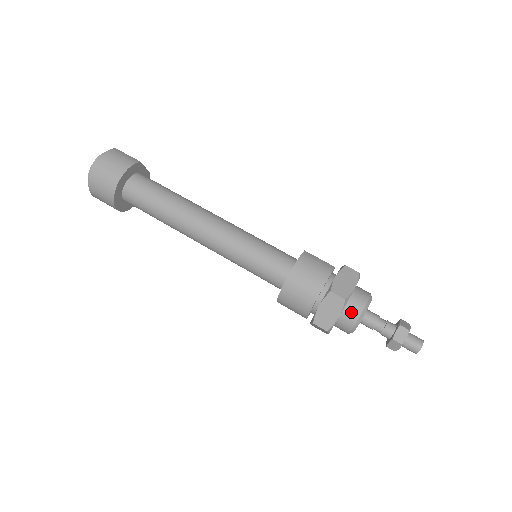
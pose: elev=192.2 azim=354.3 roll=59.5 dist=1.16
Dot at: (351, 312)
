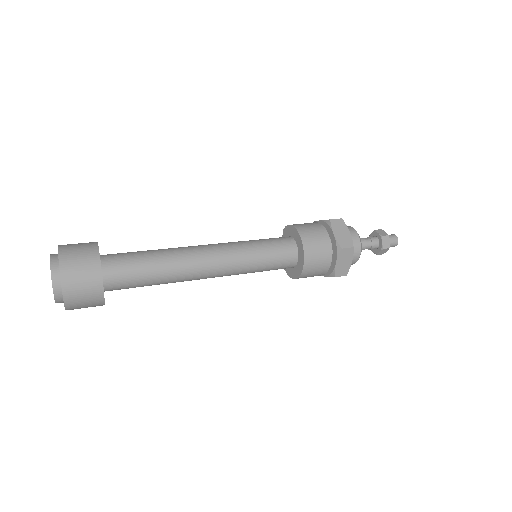
Dot at: (350, 232)
